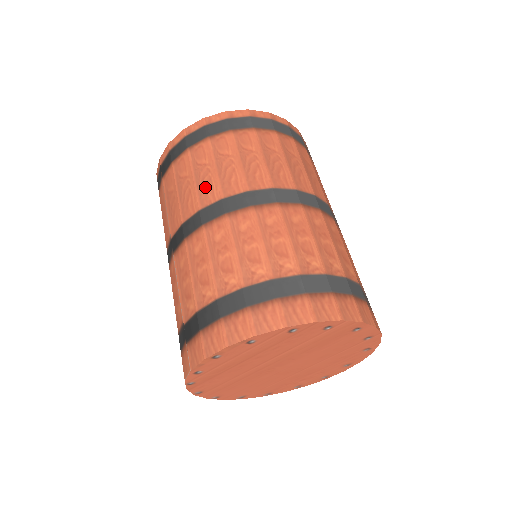
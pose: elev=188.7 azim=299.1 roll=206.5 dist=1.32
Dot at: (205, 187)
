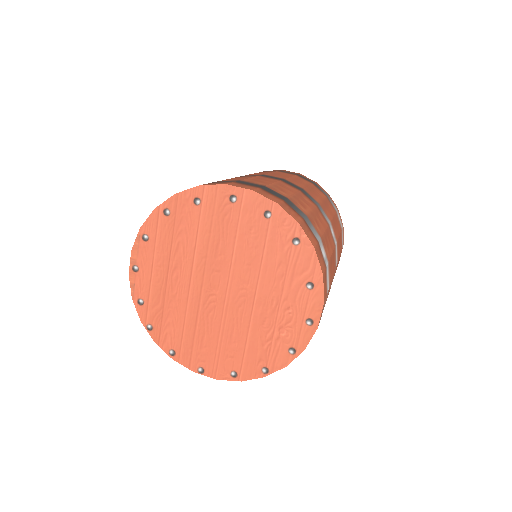
Dot at: occluded
